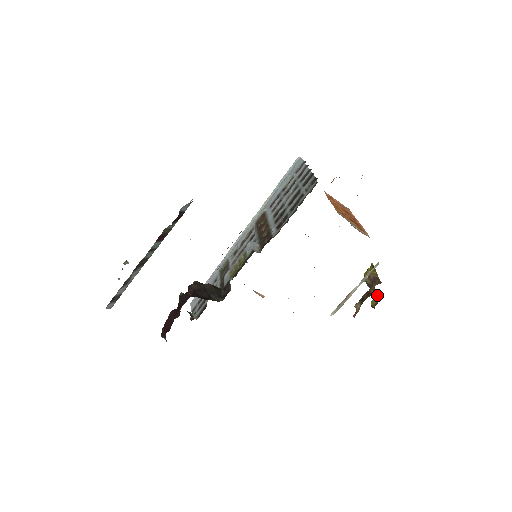
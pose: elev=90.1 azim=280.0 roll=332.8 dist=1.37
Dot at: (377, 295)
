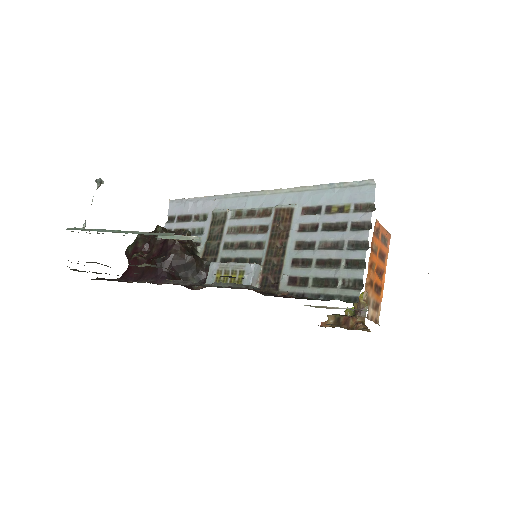
Dot at: occluded
